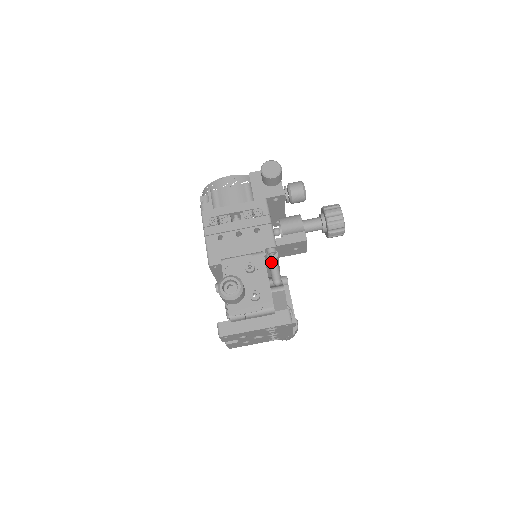
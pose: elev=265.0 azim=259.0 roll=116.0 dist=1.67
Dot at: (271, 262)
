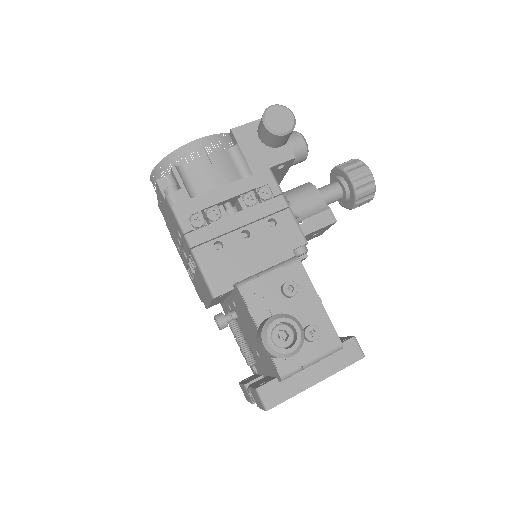
Dot at: occluded
